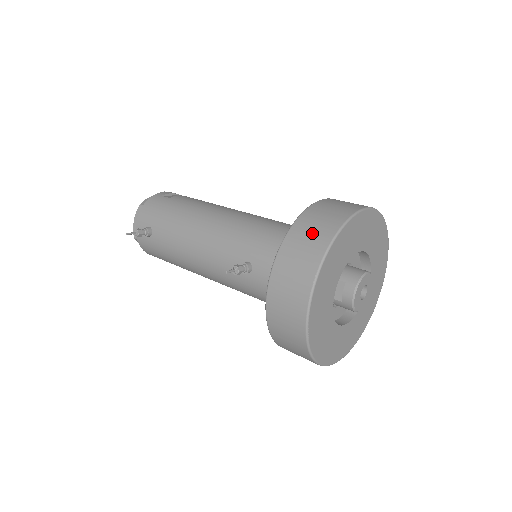
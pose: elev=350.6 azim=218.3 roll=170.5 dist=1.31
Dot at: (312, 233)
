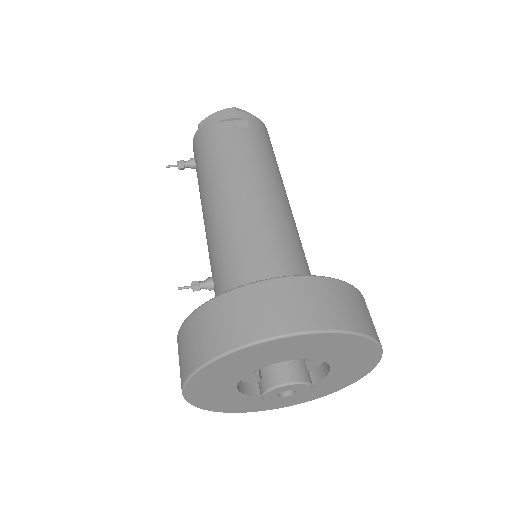
Dot at: (202, 335)
